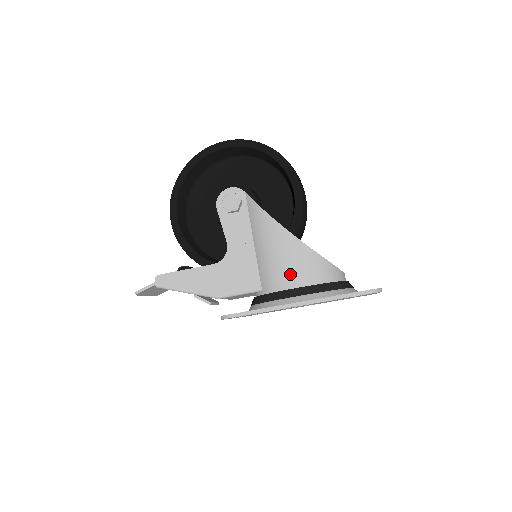
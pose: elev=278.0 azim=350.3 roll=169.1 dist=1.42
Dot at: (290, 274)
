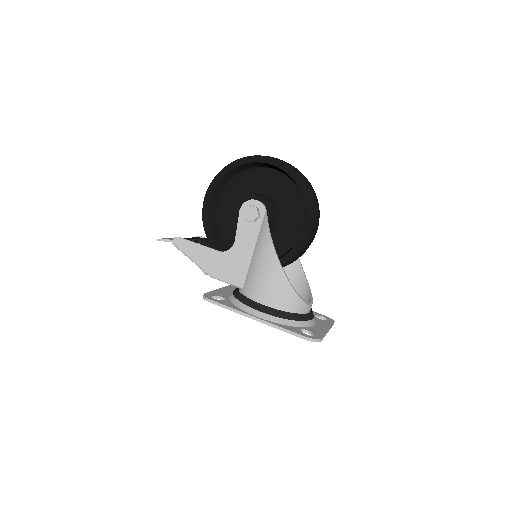
Dot at: (264, 292)
